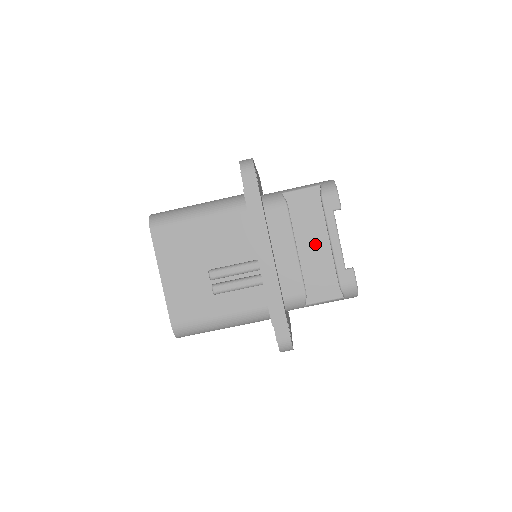
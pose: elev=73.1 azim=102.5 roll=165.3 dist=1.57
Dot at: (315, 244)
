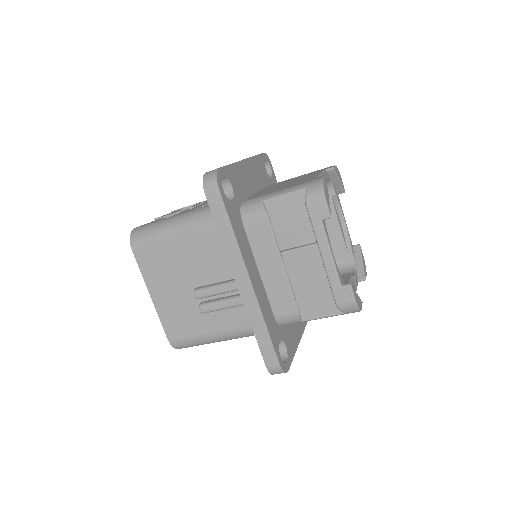
Dot at: (306, 257)
